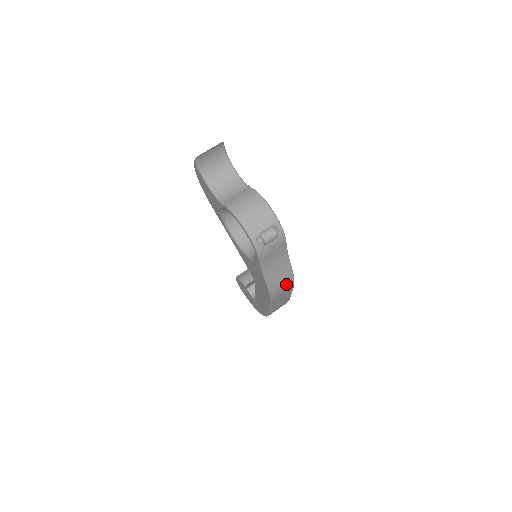
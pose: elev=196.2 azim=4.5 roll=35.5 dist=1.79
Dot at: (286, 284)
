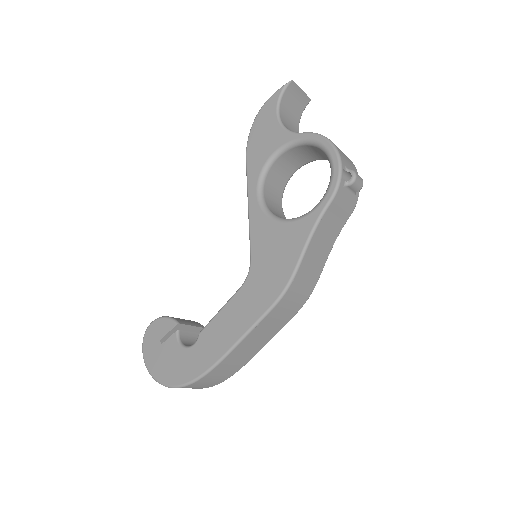
Dot at: (303, 292)
